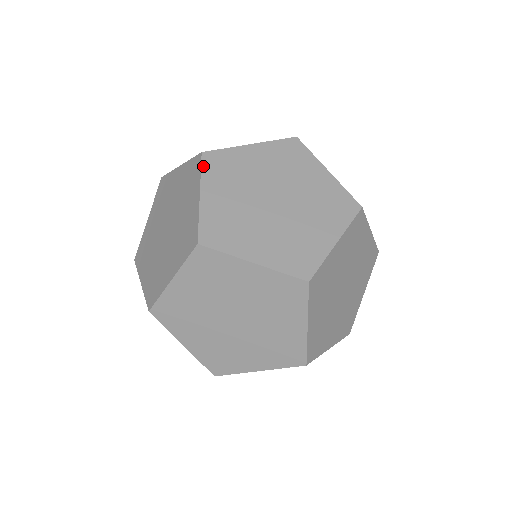
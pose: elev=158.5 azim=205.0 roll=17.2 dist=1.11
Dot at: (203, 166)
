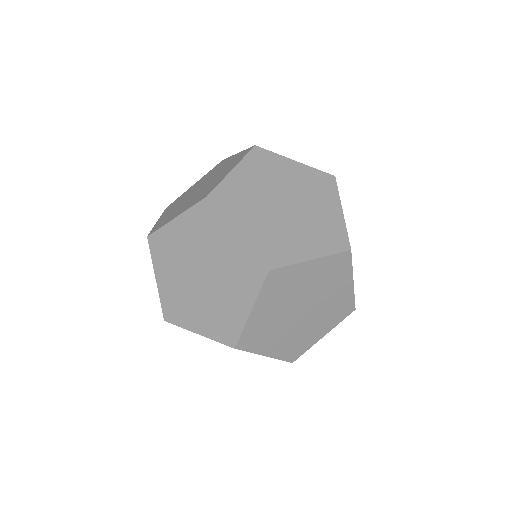
Dot at: (151, 251)
